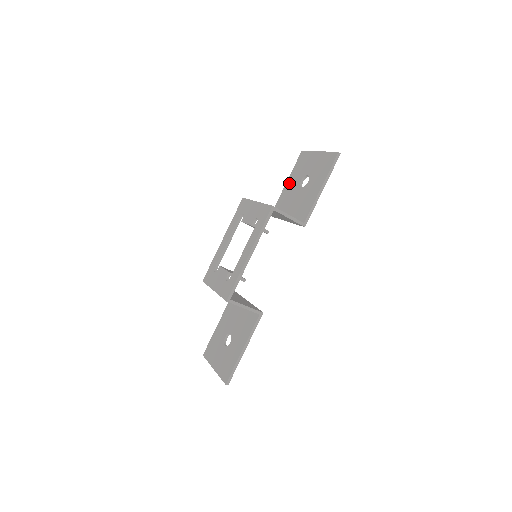
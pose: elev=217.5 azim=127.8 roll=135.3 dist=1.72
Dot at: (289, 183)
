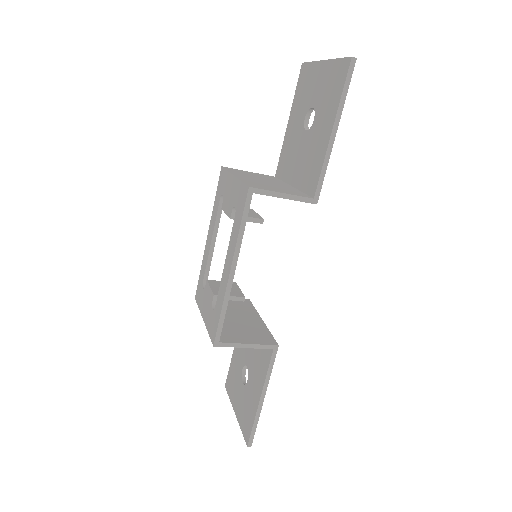
Dot at: (291, 124)
